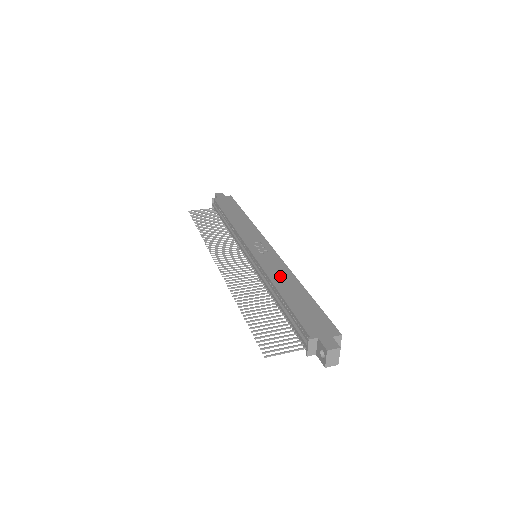
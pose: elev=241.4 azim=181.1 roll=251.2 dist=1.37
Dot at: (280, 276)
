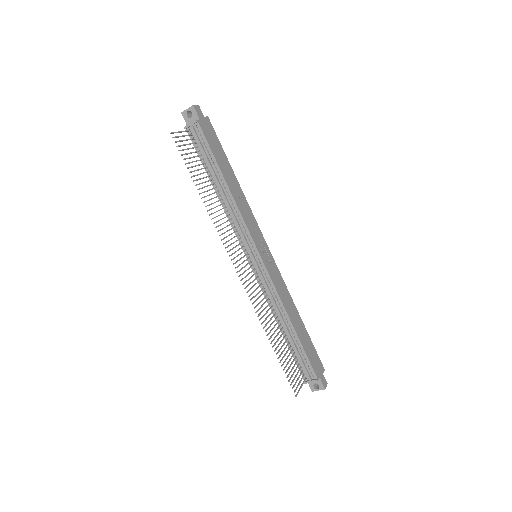
Dot at: (288, 302)
